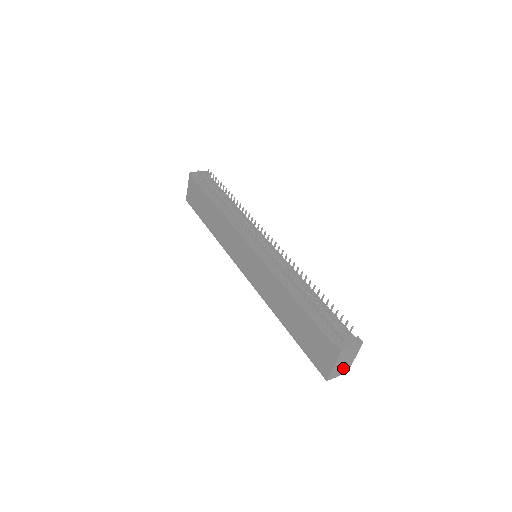
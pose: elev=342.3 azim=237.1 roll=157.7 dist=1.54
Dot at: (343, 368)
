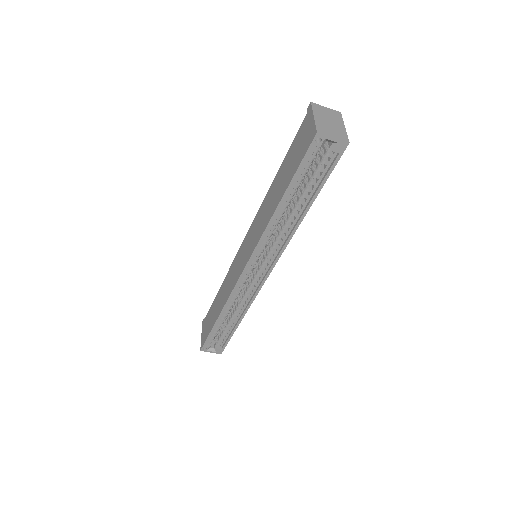
Dot at: (335, 131)
